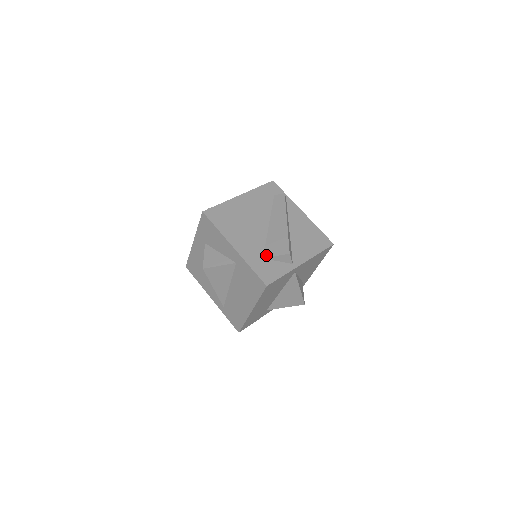
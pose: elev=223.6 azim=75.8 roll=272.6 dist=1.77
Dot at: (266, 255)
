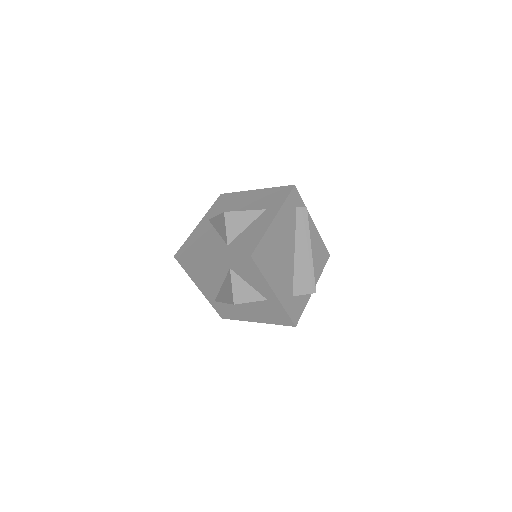
Dot at: (295, 293)
